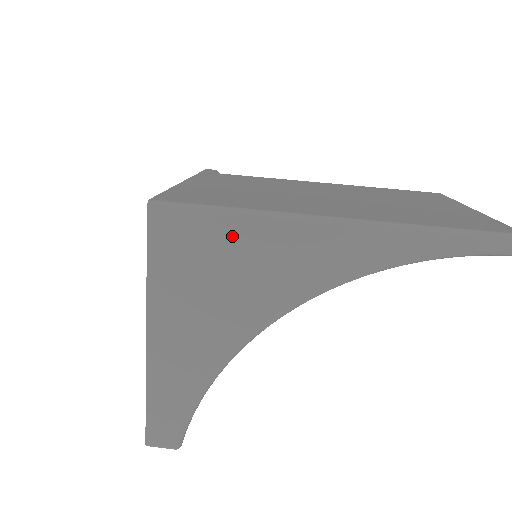
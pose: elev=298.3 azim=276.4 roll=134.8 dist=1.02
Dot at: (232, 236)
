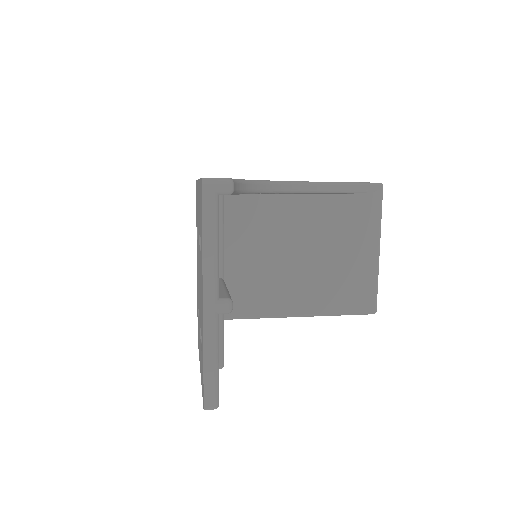
Dot at: occluded
